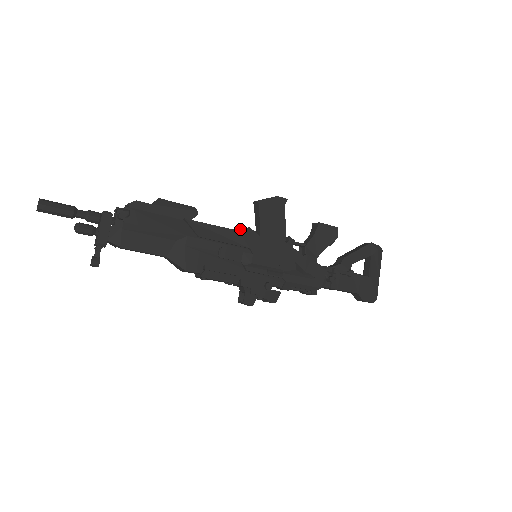
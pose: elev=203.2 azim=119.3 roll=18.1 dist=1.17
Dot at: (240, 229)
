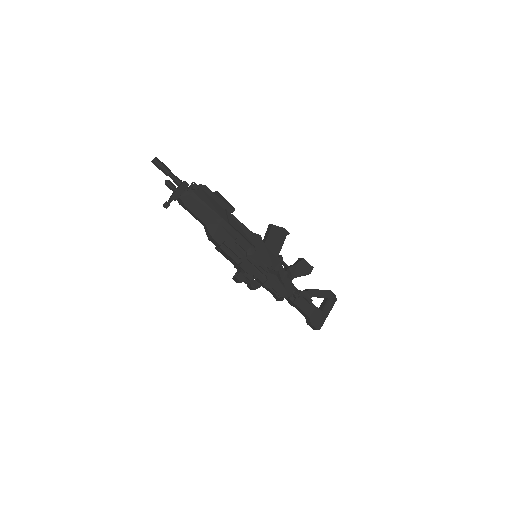
Dot at: occluded
